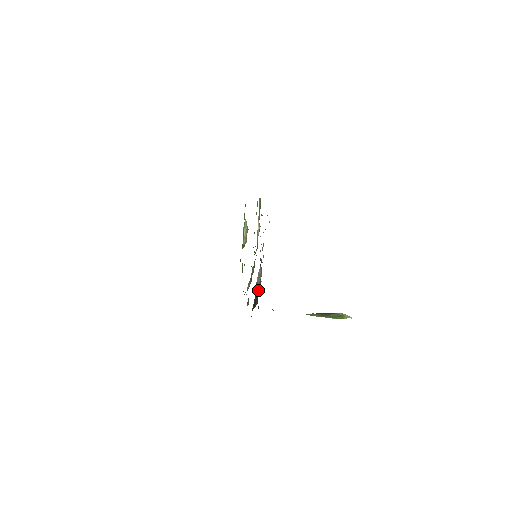
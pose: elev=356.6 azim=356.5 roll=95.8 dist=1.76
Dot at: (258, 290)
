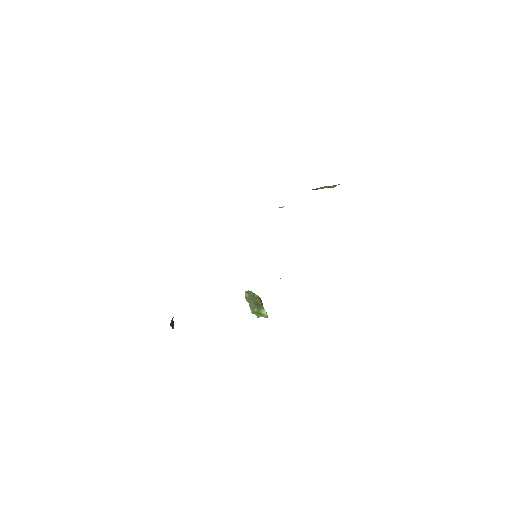
Dot at: occluded
